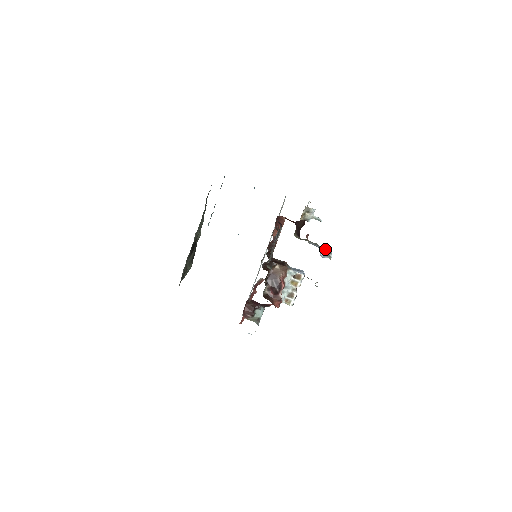
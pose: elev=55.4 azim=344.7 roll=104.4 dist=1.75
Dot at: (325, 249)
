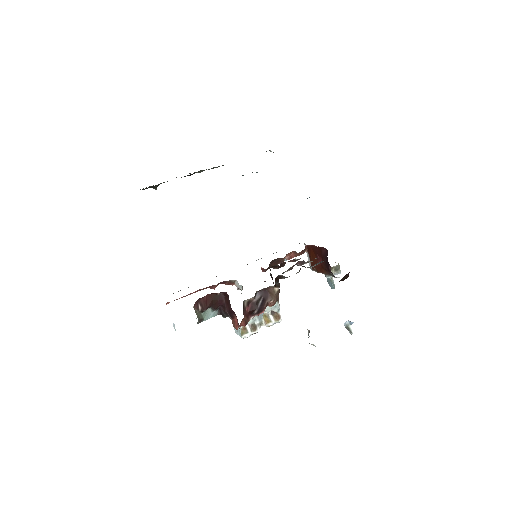
Dot at: occluded
